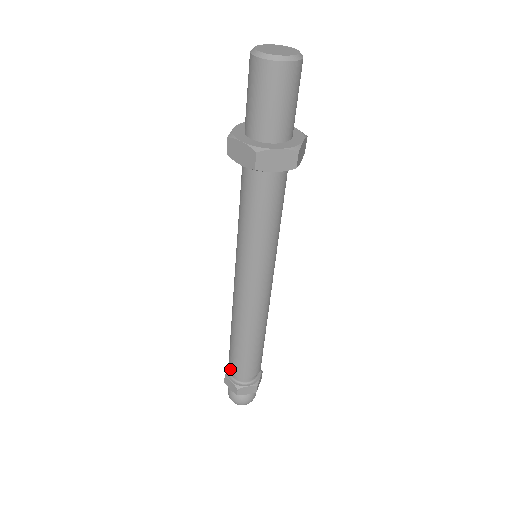
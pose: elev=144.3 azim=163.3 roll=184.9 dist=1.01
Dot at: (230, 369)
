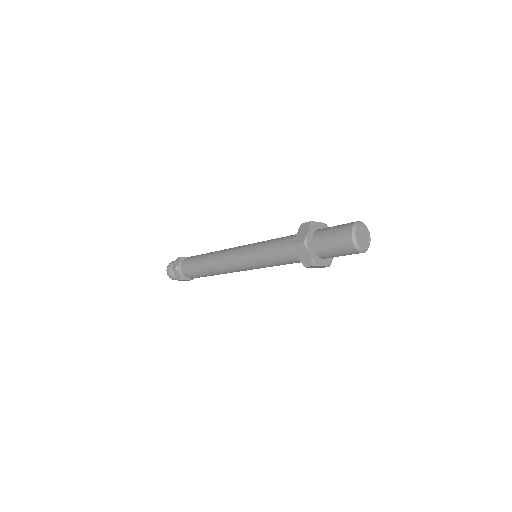
Dot at: (184, 270)
